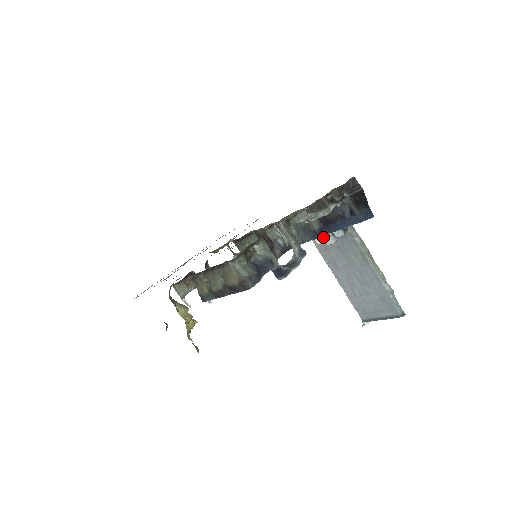
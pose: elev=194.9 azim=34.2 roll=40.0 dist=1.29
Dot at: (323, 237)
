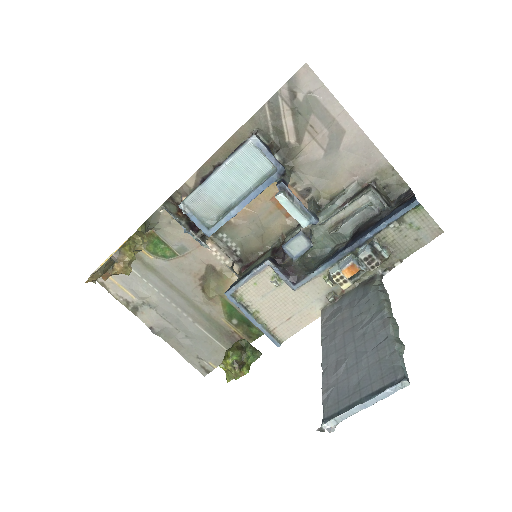
Dot at: (342, 263)
